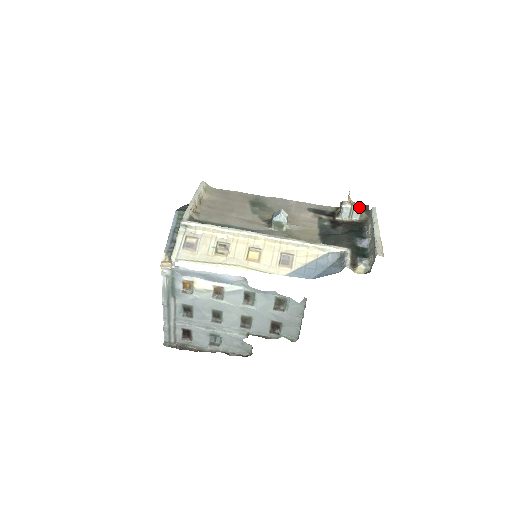
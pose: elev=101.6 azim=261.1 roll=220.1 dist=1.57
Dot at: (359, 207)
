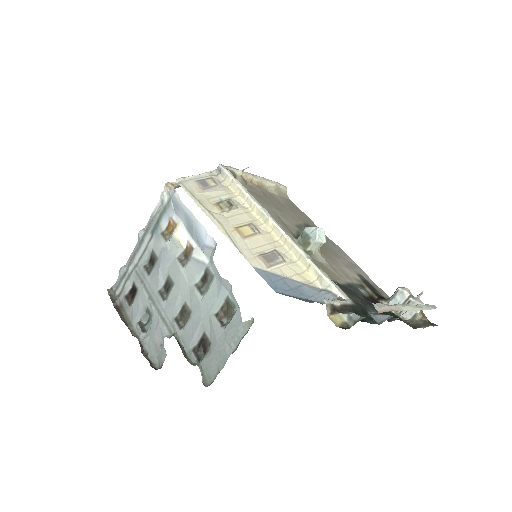
Dot at: (418, 303)
